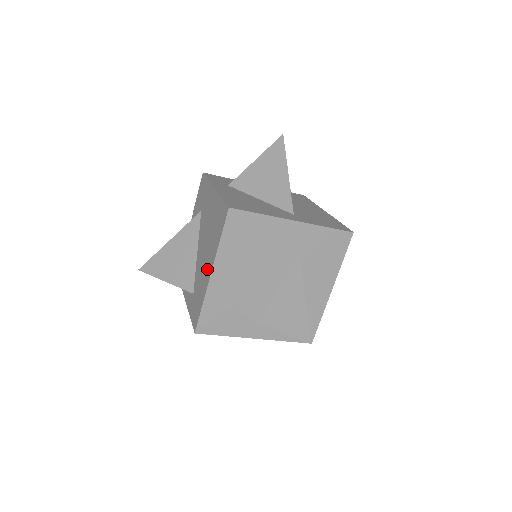
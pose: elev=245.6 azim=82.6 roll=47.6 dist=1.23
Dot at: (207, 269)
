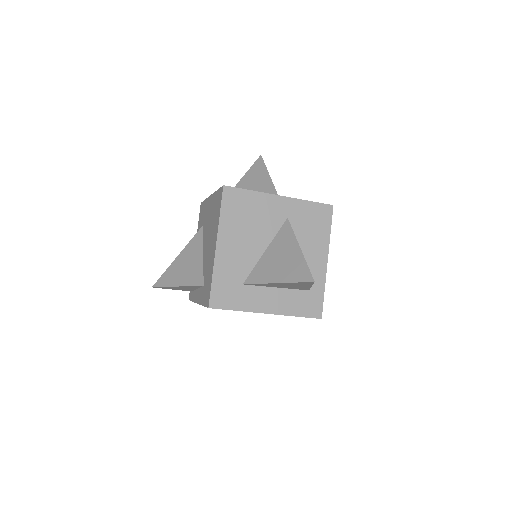
Dot at: (212, 249)
